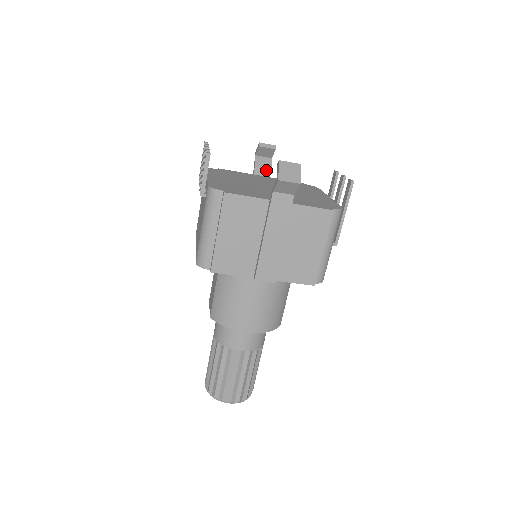
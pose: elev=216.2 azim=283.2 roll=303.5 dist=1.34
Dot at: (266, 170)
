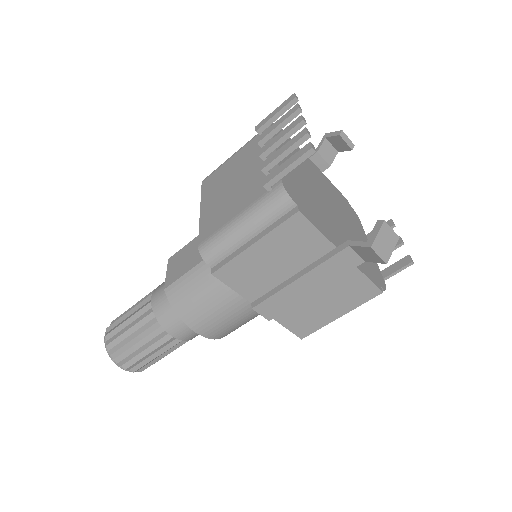
Dot at: (325, 163)
